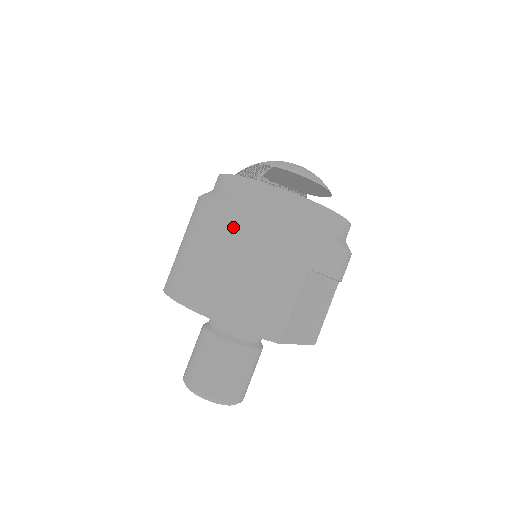
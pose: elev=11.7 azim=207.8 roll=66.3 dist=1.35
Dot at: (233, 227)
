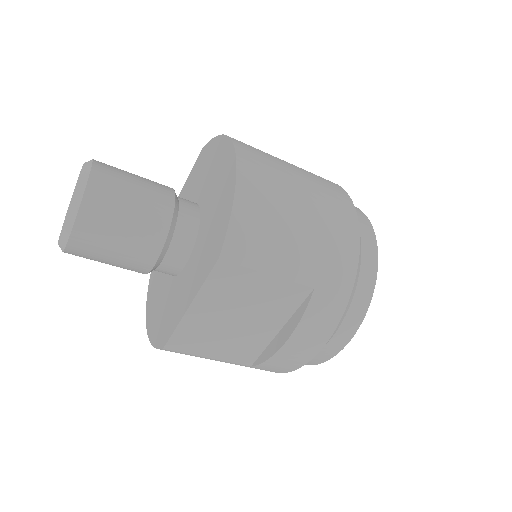
Dot at: (334, 195)
